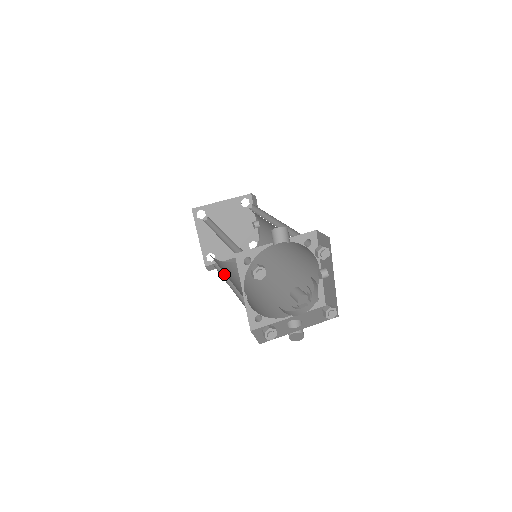
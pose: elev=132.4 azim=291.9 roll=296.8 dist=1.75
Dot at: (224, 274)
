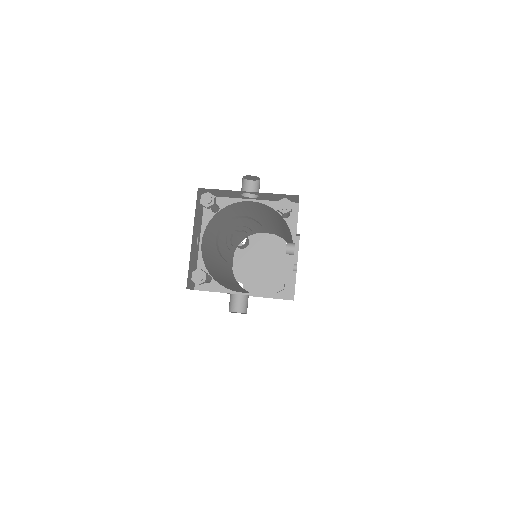
Dot at: occluded
